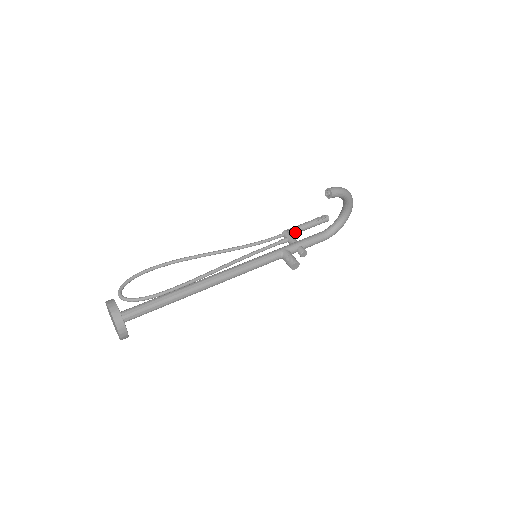
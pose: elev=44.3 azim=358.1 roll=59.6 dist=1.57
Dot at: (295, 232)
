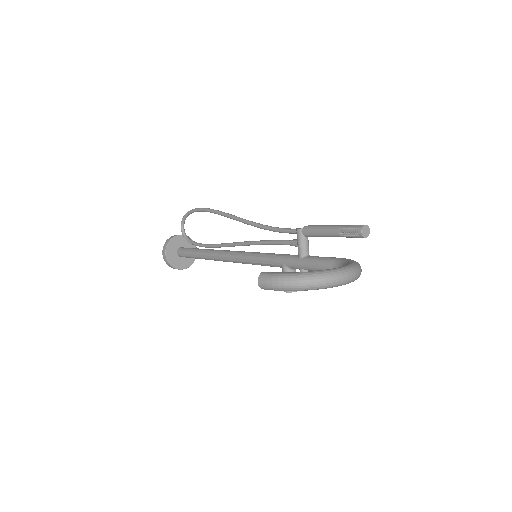
Dot at: (311, 236)
